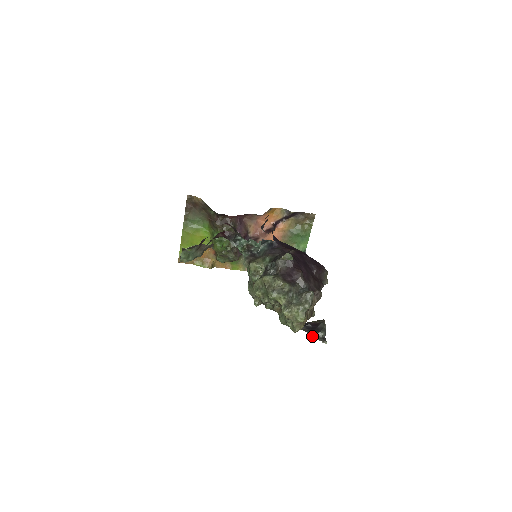
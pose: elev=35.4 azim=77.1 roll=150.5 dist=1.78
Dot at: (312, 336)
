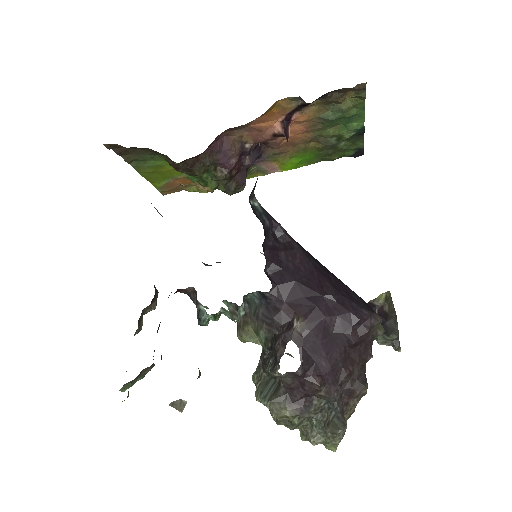
Dot at: (377, 340)
